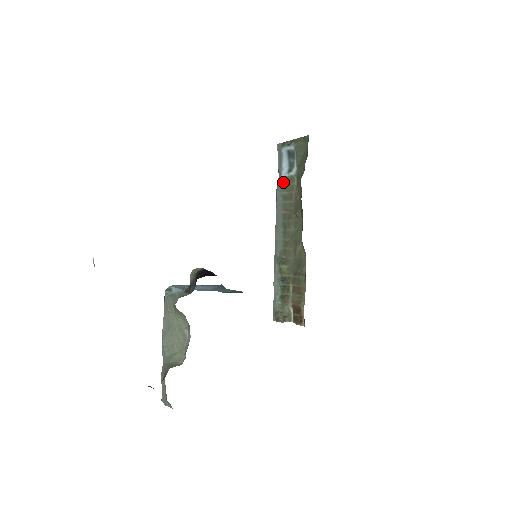
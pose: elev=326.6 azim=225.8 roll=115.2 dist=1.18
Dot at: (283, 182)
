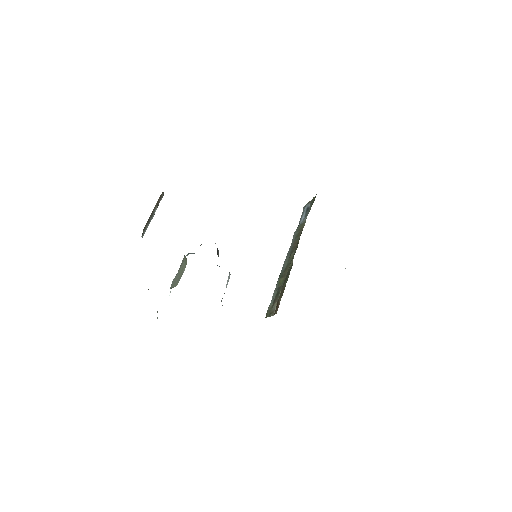
Dot at: (299, 227)
